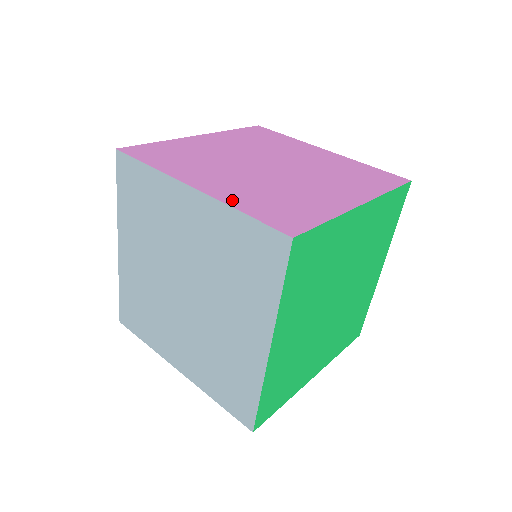
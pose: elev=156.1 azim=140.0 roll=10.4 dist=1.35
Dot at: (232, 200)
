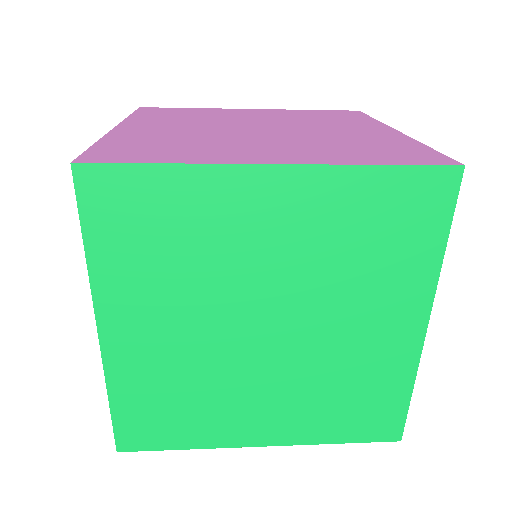
Dot at: (117, 136)
